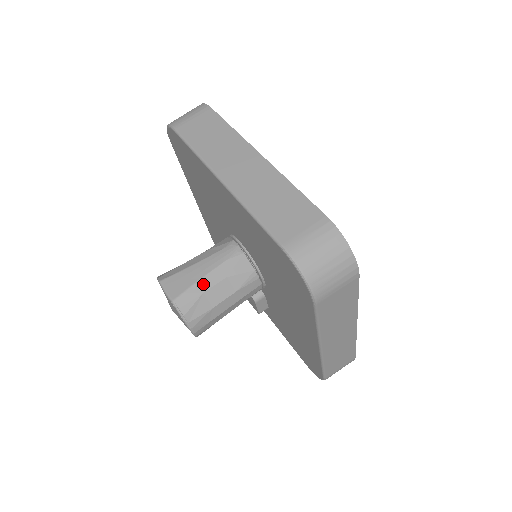
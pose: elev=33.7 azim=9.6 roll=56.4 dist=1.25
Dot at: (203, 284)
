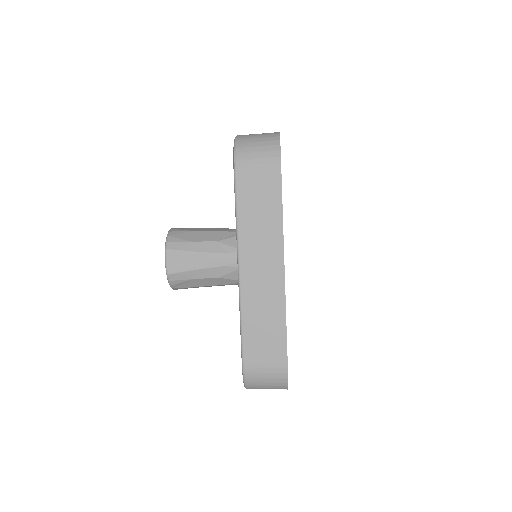
Dot at: (197, 274)
